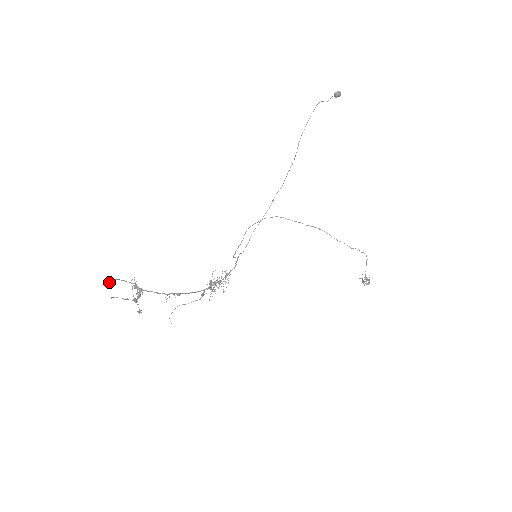
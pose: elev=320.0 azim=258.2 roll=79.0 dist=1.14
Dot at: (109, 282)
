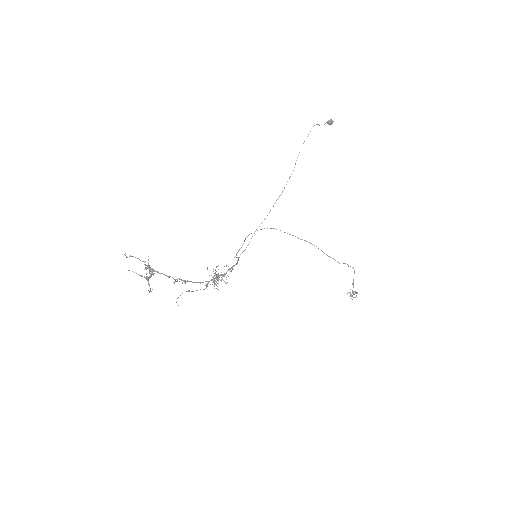
Dot at: (126, 257)
